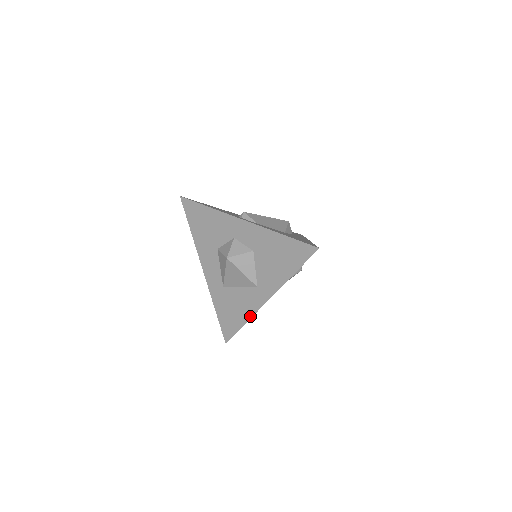
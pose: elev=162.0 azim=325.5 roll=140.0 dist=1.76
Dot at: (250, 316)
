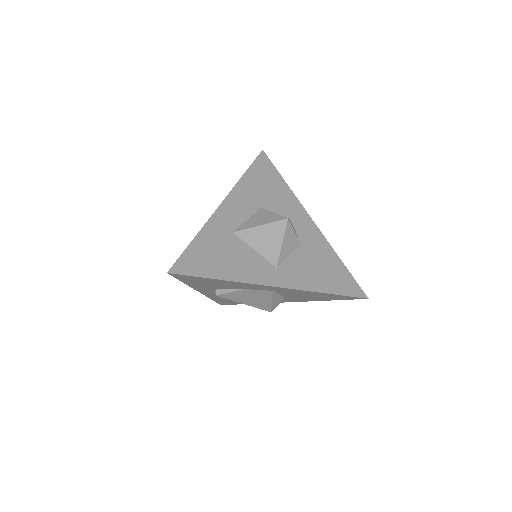
Dot at: (239, 280)
